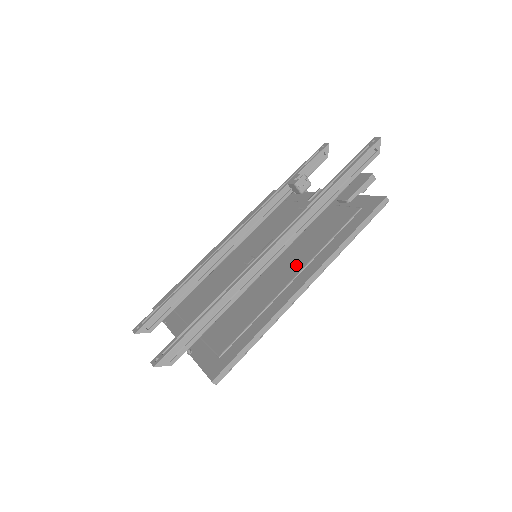
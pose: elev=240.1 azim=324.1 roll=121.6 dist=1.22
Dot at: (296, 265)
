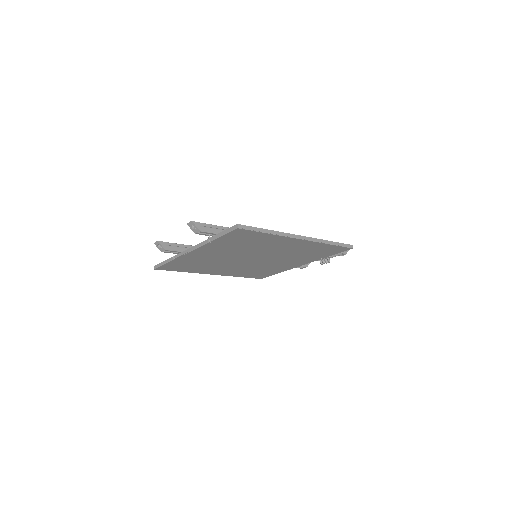
Dot at: occluded
